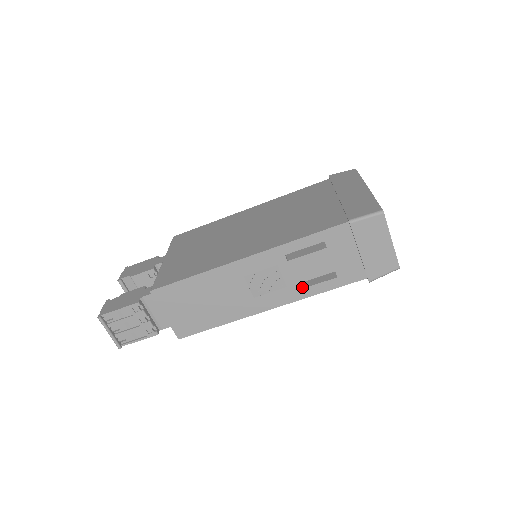
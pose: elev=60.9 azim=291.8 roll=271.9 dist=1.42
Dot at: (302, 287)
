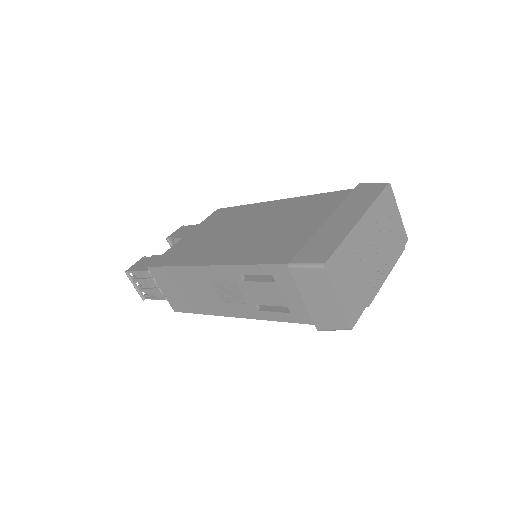
Dot at: (261, 309)
